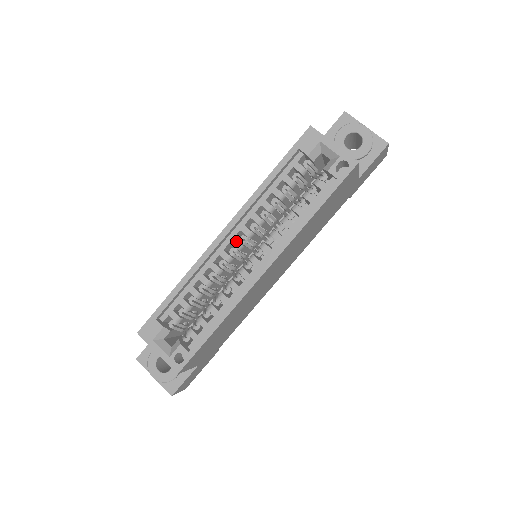
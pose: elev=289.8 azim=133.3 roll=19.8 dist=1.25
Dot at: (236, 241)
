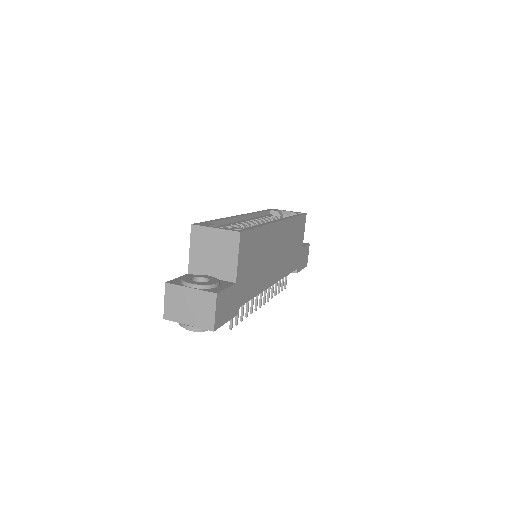
Dot at: (250, 221)
